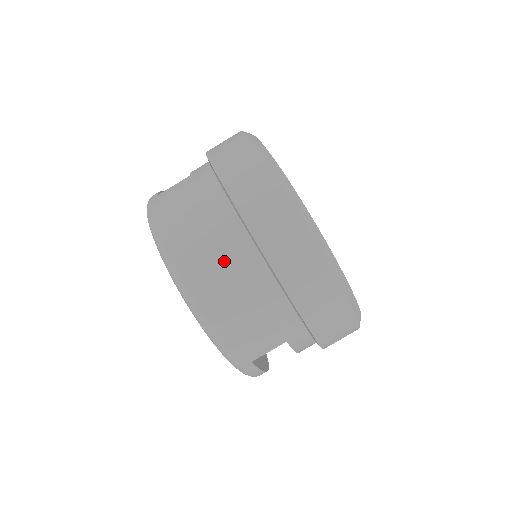
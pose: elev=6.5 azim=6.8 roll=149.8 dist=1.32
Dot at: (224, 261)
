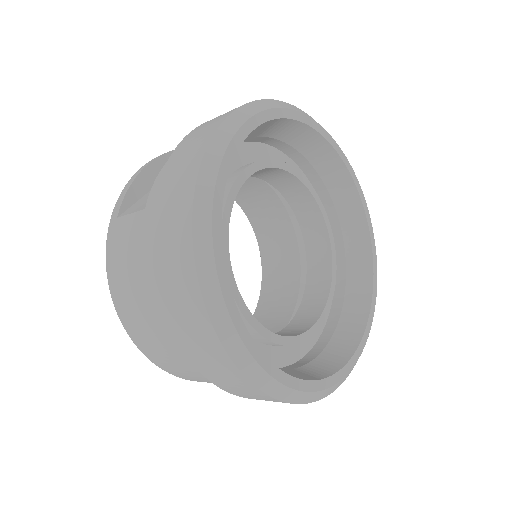
Dot at: (173, 355)
